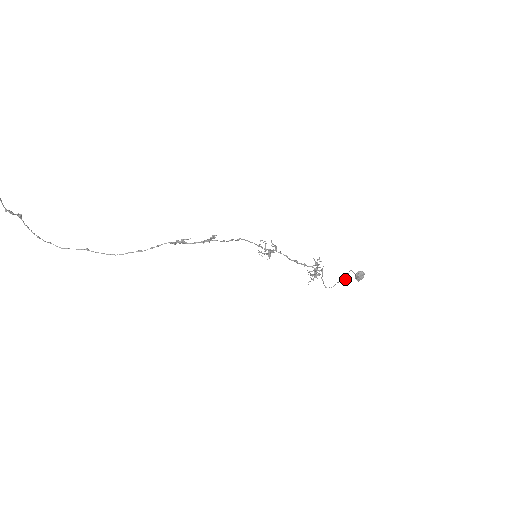
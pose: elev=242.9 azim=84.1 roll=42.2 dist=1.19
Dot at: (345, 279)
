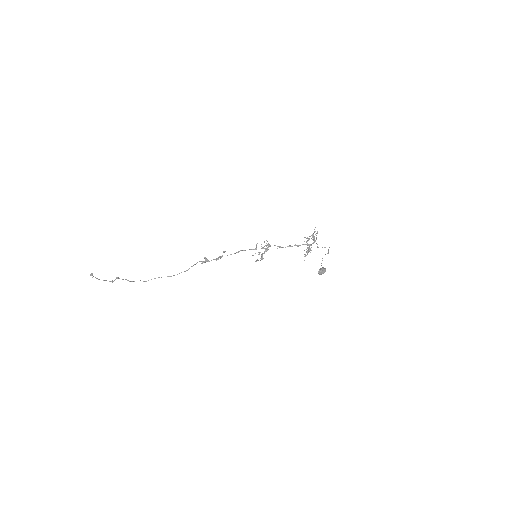
Dot at: occluded
